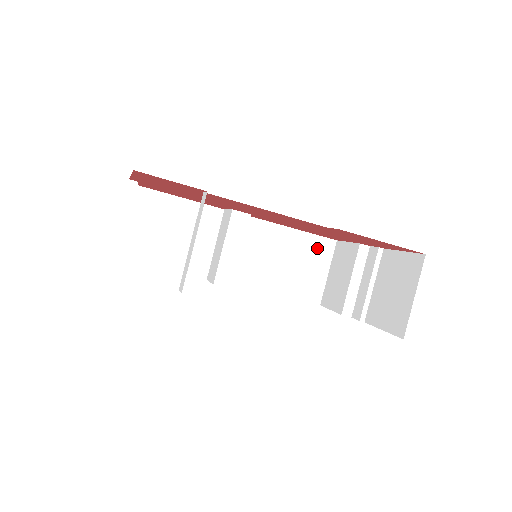
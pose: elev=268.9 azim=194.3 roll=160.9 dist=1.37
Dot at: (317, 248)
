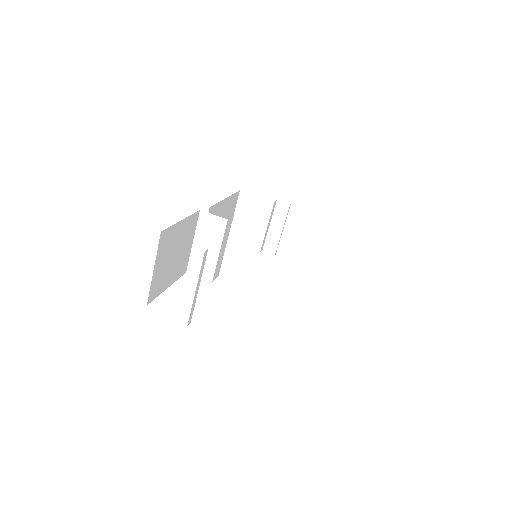
Dot at: (232, 203)
